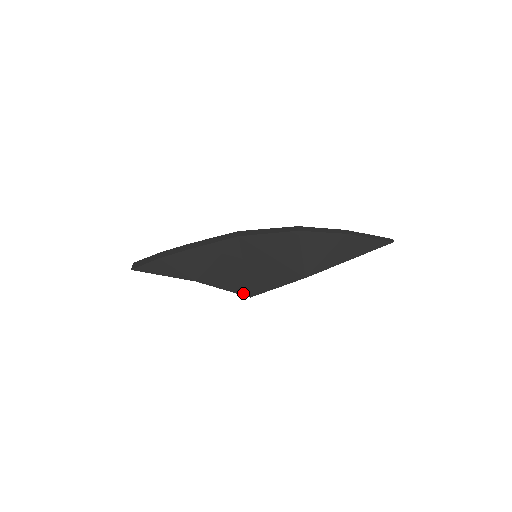
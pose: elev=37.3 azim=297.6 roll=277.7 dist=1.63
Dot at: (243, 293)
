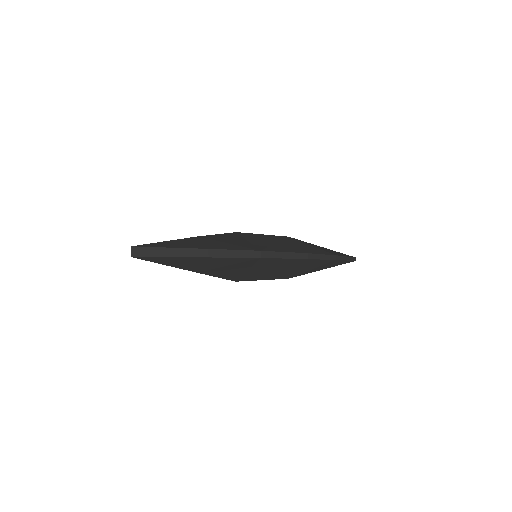
Dot at: (232, 280)
